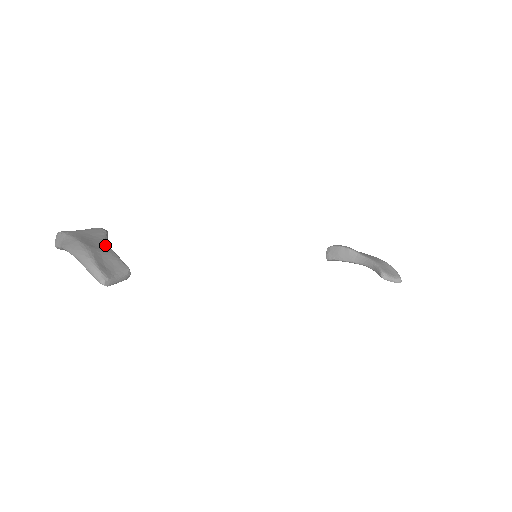
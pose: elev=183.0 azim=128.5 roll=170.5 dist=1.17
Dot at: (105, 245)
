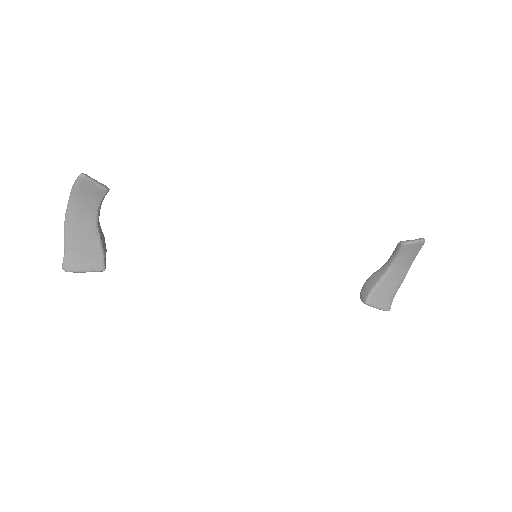
Dot at: occluded
